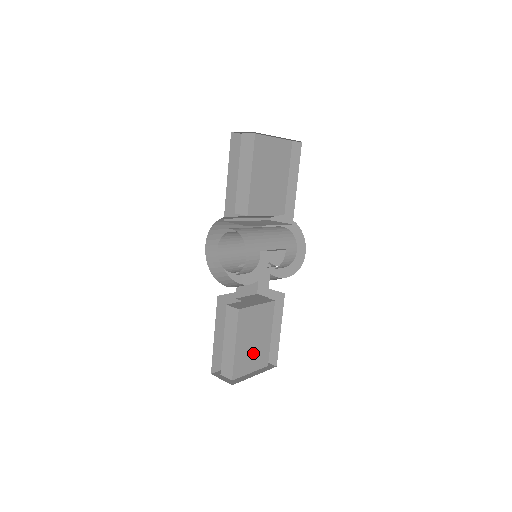
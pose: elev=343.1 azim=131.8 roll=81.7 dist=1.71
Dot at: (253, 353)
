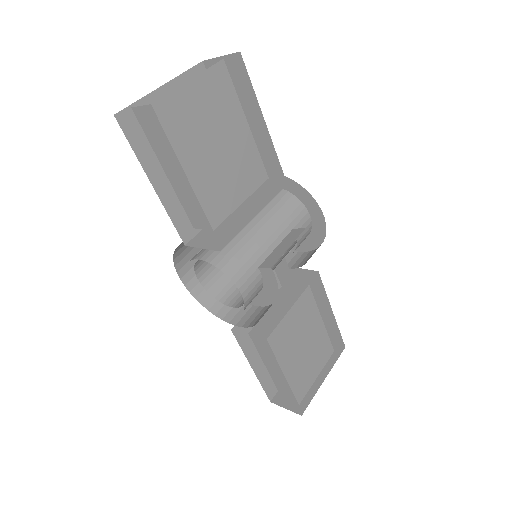
Dot at: (310, 358)
